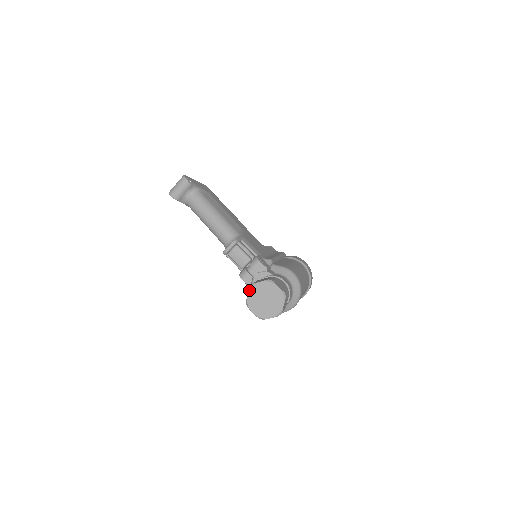
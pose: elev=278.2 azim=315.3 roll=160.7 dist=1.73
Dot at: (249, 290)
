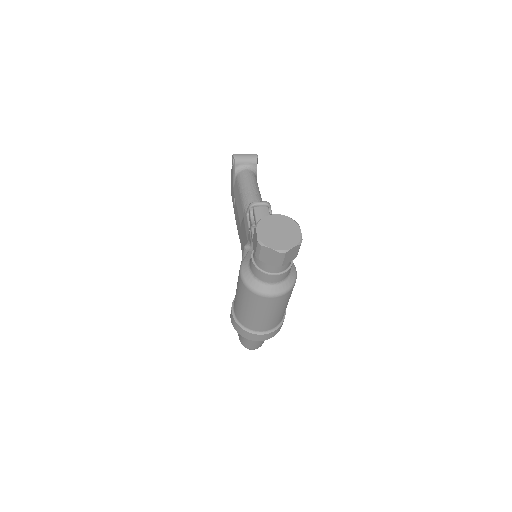
Dot at: (270, 215)
